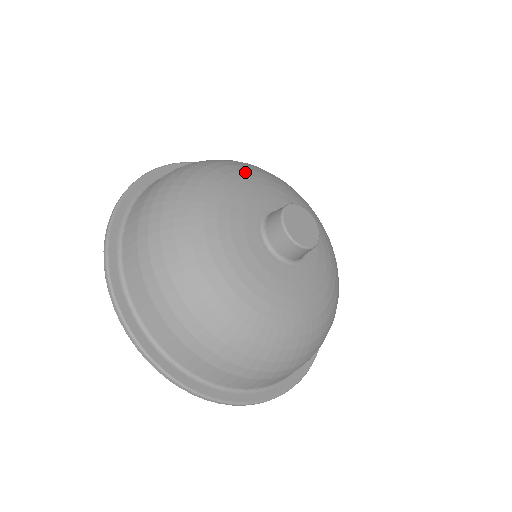
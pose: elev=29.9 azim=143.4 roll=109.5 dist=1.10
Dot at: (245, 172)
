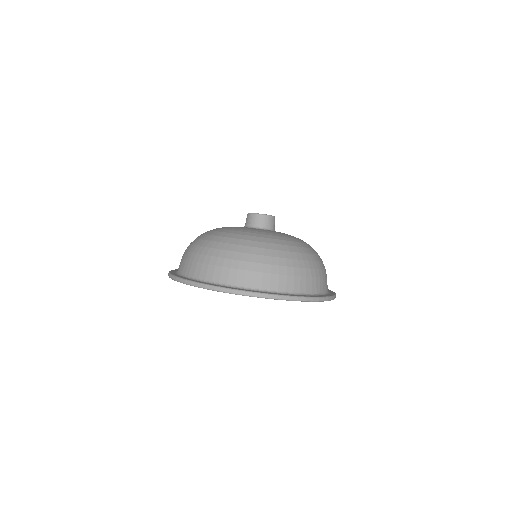
Dot at: occluded
